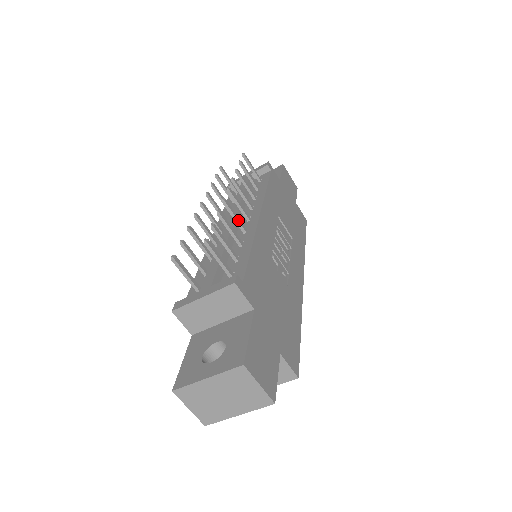
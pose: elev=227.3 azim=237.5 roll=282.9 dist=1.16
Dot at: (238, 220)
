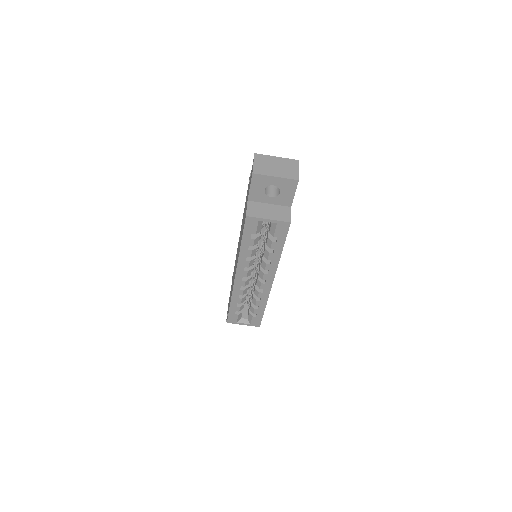
Dot at: occluded
